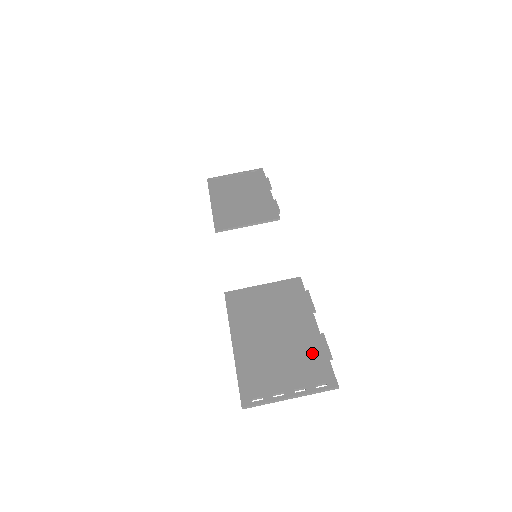
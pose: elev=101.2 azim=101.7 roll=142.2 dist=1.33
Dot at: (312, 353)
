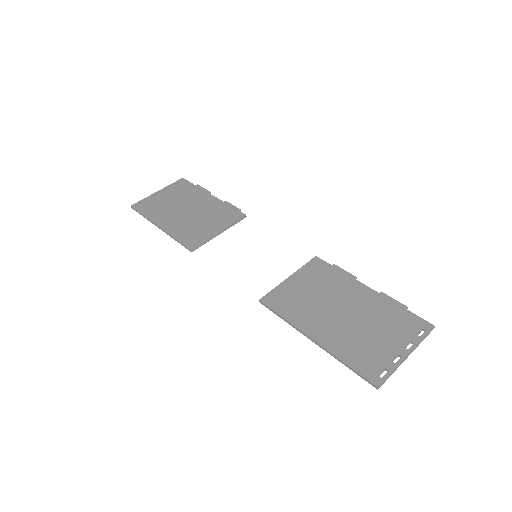
Dot at: (389, 312)
